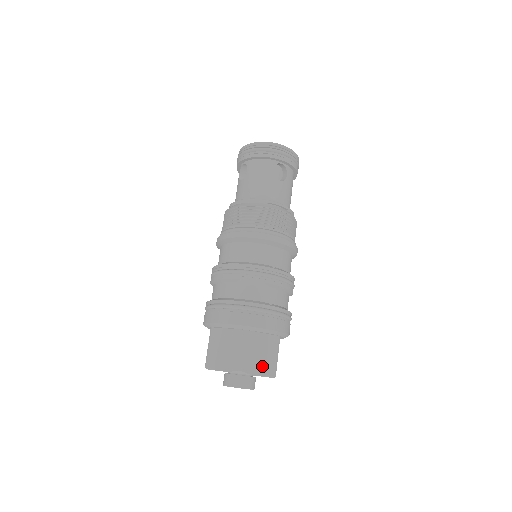
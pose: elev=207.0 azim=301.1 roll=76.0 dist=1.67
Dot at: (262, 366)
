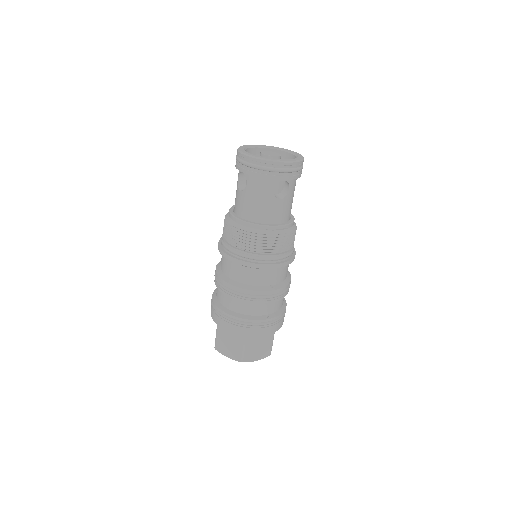
Dot at: (260, 354)
